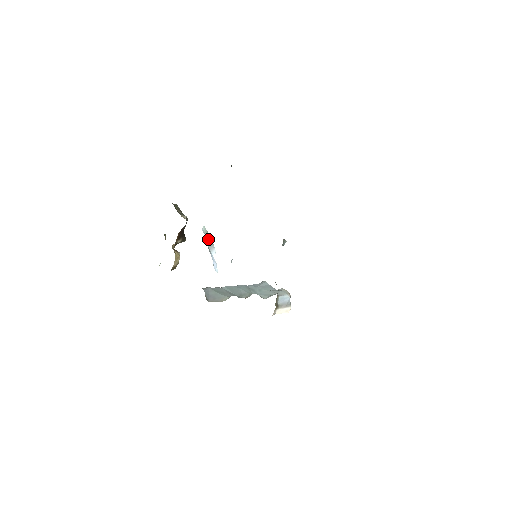
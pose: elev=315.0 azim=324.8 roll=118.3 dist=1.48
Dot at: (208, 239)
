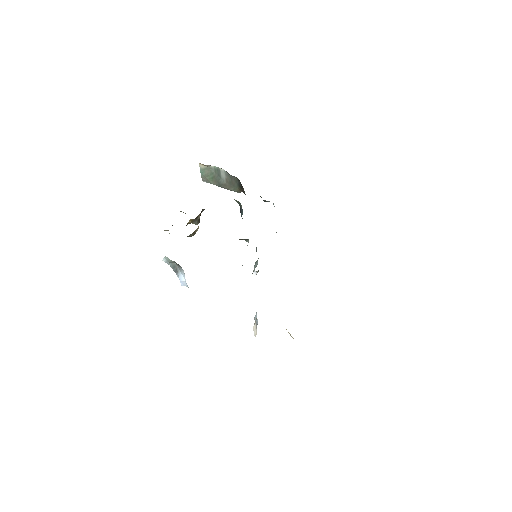
Dot at: occluded
